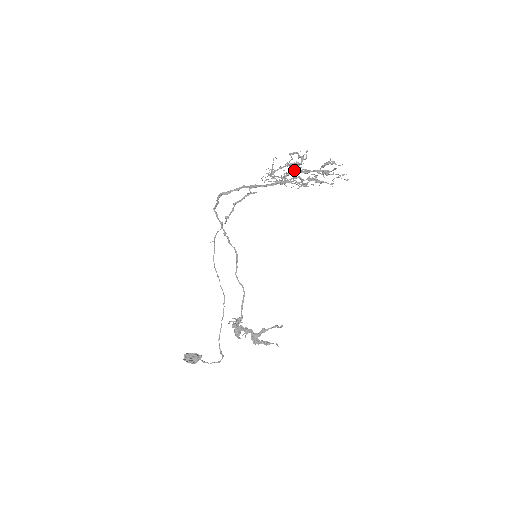
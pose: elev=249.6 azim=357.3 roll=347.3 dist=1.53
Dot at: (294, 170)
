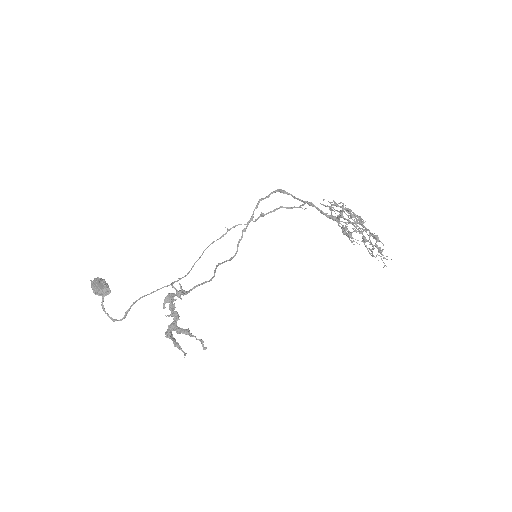
Dot at: occluded
